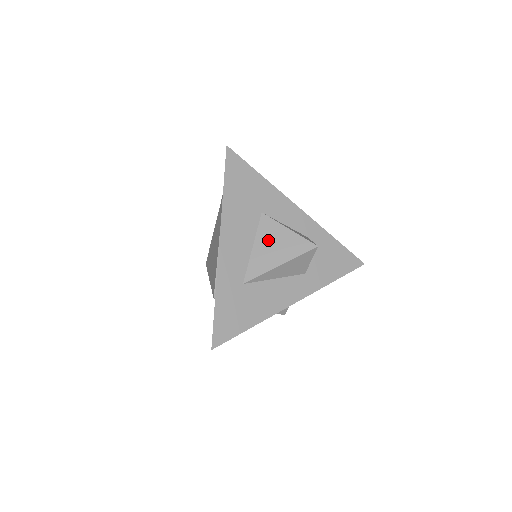
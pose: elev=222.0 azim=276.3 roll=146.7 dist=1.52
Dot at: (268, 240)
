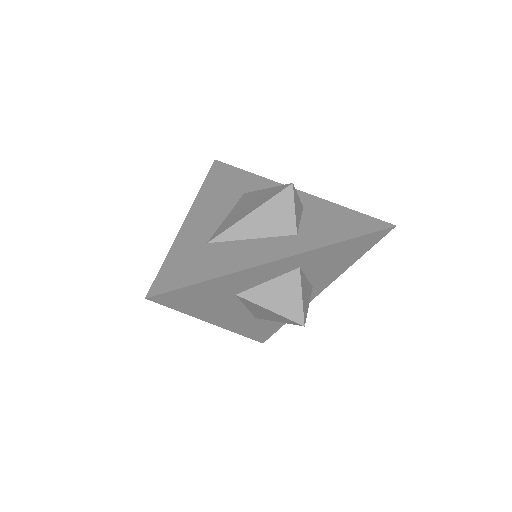
Dot at: (243, 205)
